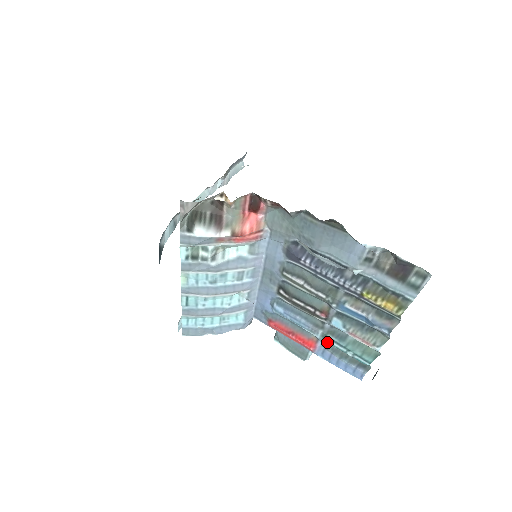
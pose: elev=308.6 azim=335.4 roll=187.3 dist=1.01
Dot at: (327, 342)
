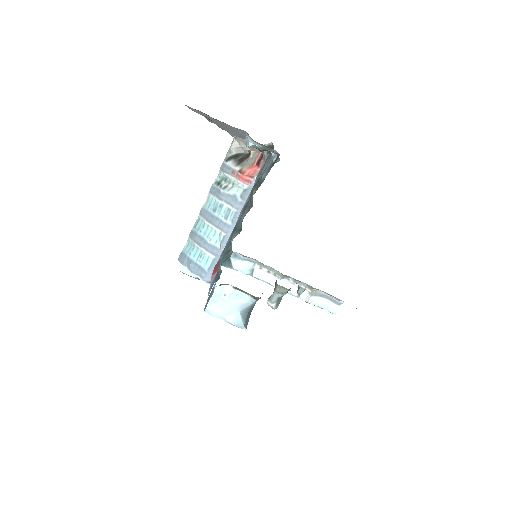
Dot at: occluded
